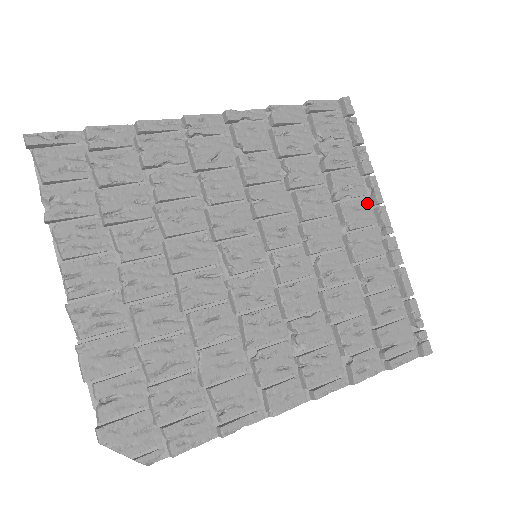
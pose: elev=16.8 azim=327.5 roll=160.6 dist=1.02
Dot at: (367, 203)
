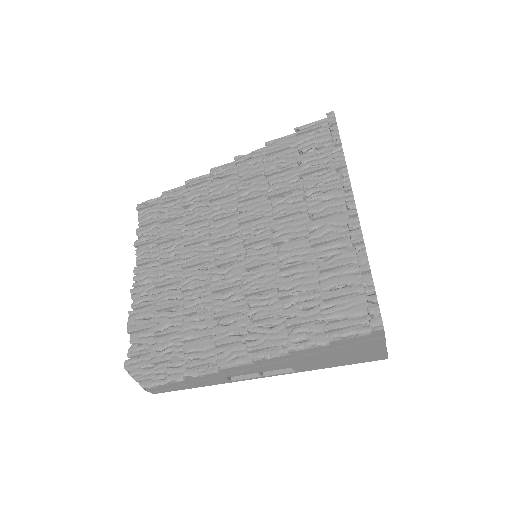
Dot at: (338, 193)
